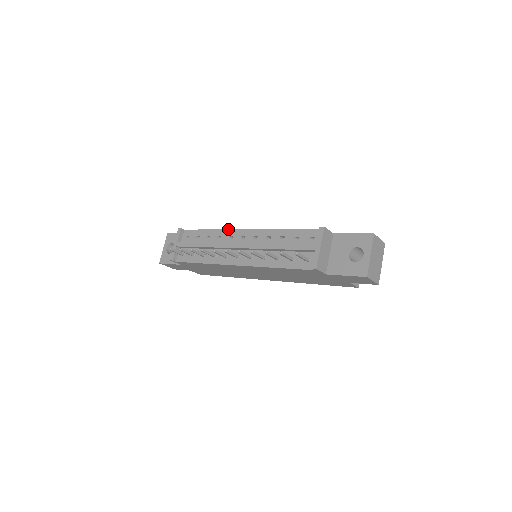
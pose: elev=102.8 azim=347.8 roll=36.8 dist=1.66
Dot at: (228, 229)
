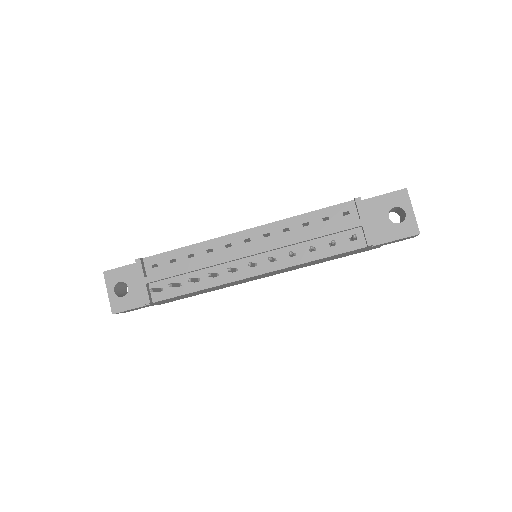
Dot at: (218, 237)
